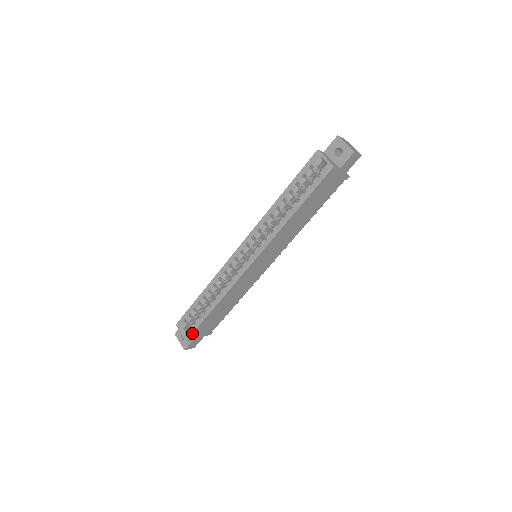
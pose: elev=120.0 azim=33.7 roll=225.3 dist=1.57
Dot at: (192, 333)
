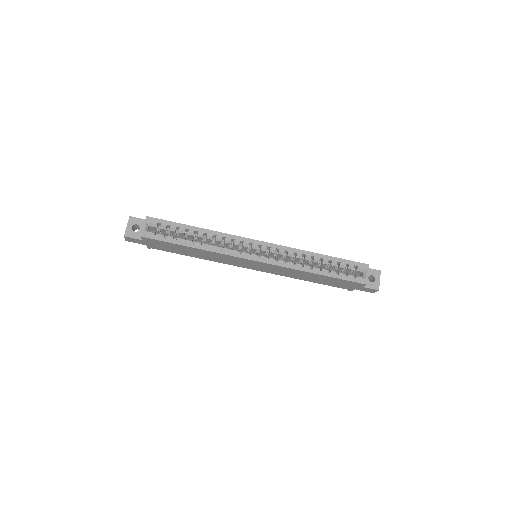
Dot at: (155, 239)
